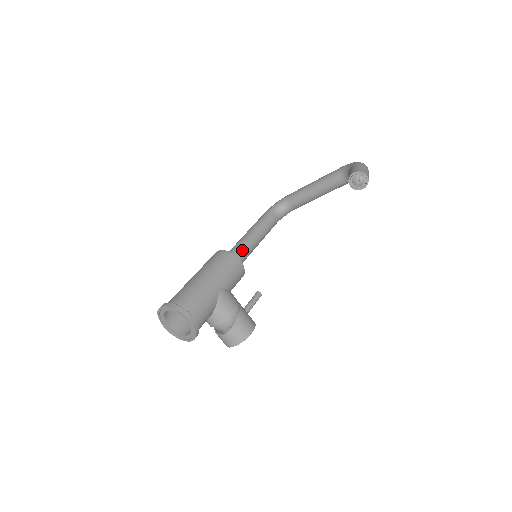
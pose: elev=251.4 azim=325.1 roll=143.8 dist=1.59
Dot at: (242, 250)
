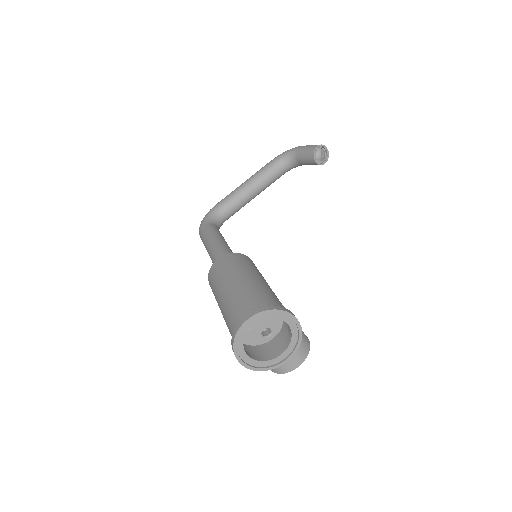
Dot at: occluded
